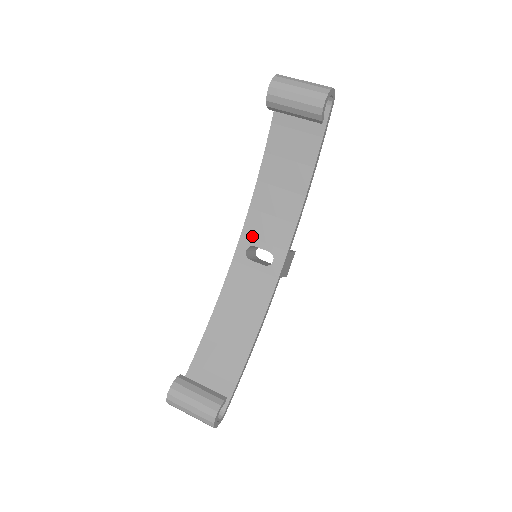
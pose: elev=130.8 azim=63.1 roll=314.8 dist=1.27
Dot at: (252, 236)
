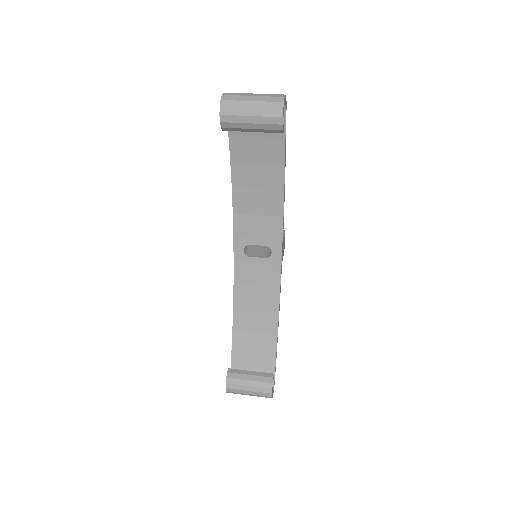
Dot at: (244, 237)
